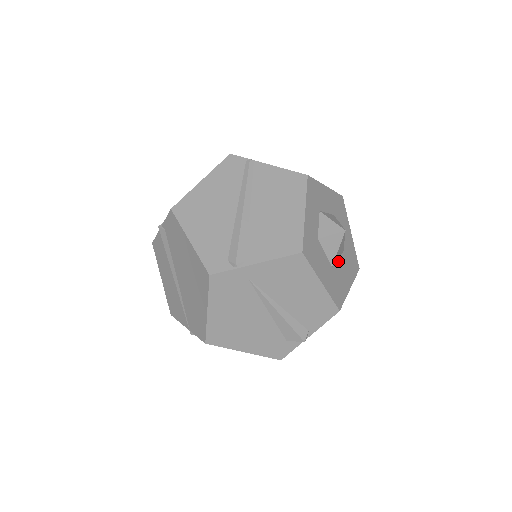
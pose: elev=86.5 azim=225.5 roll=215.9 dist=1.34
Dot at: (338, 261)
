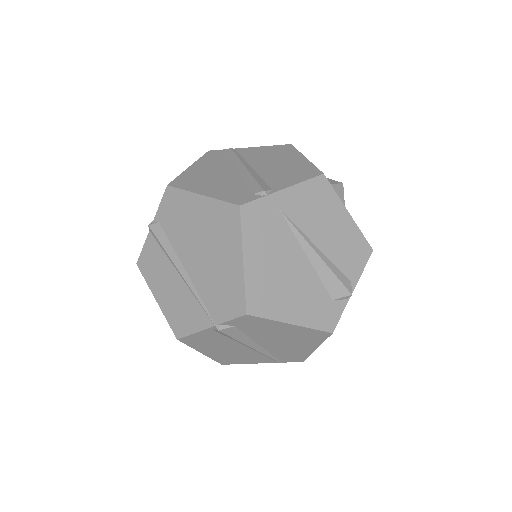
Dot at: occluded
